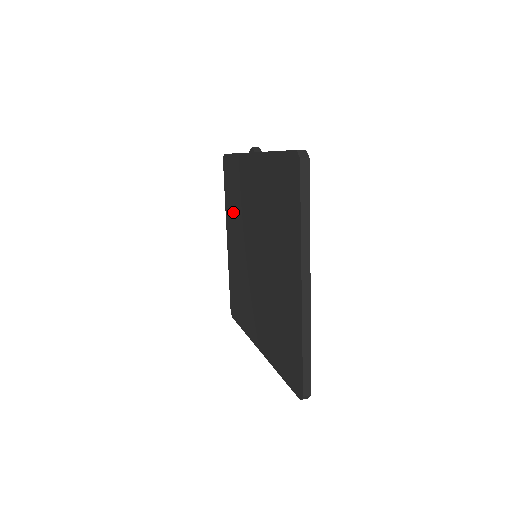
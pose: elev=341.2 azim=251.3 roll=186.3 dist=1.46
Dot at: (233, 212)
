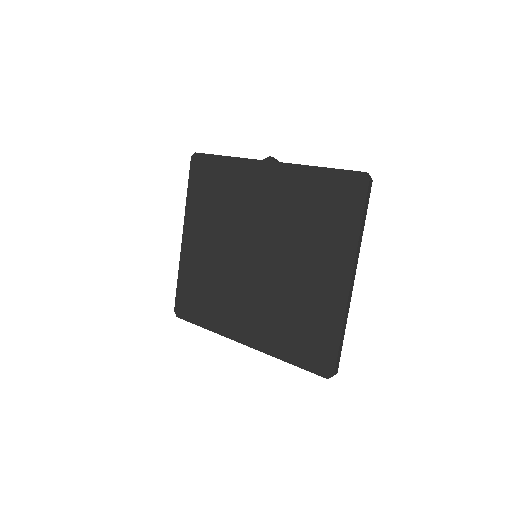
Dot at: (207, 212)
